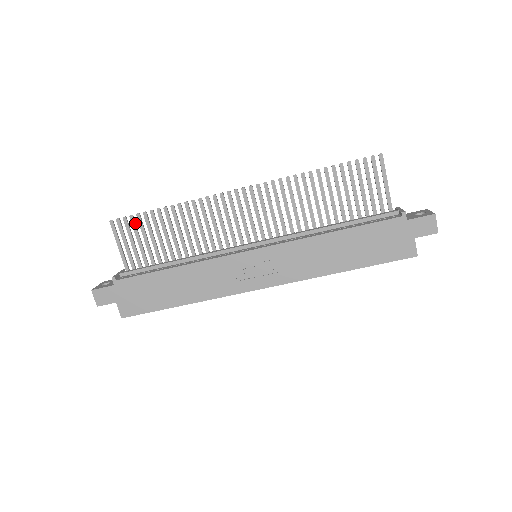
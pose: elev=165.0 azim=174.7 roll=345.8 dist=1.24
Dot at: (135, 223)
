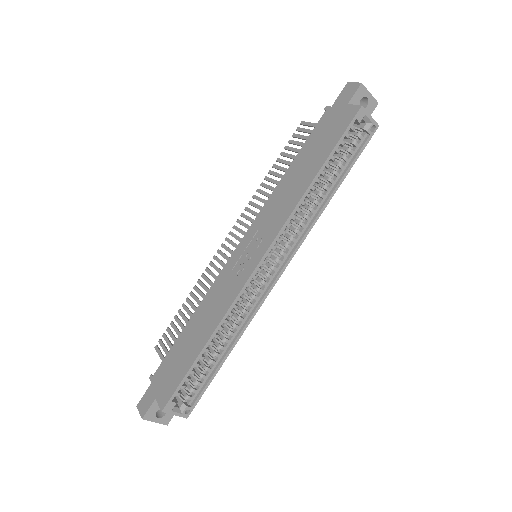
Dot at: (171, 331)
